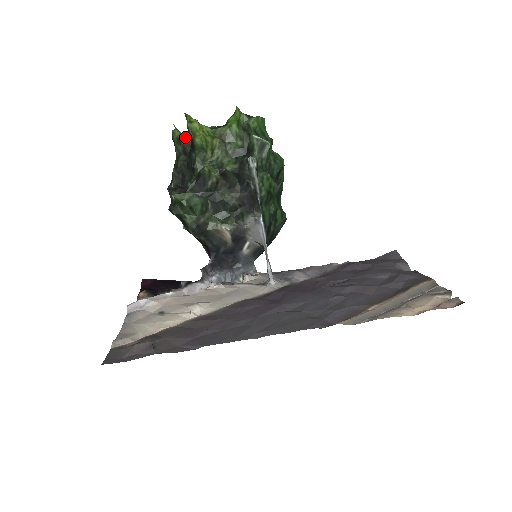
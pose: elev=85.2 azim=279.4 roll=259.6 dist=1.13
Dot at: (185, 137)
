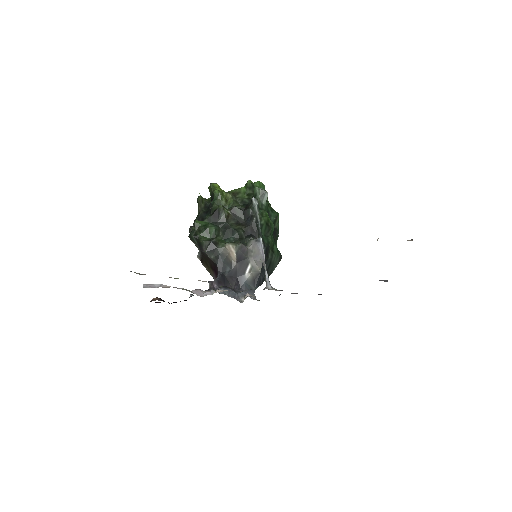
Dot at: (207, 199)
